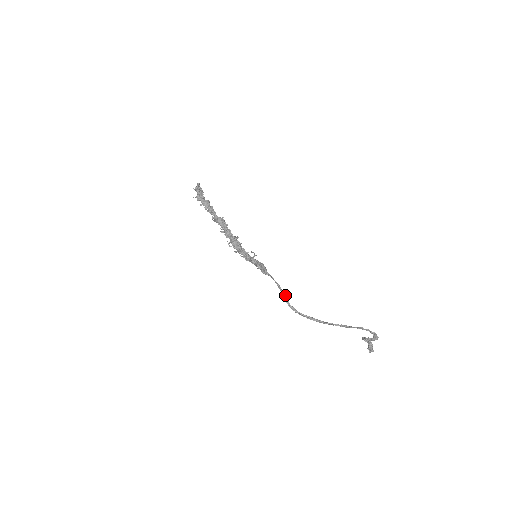
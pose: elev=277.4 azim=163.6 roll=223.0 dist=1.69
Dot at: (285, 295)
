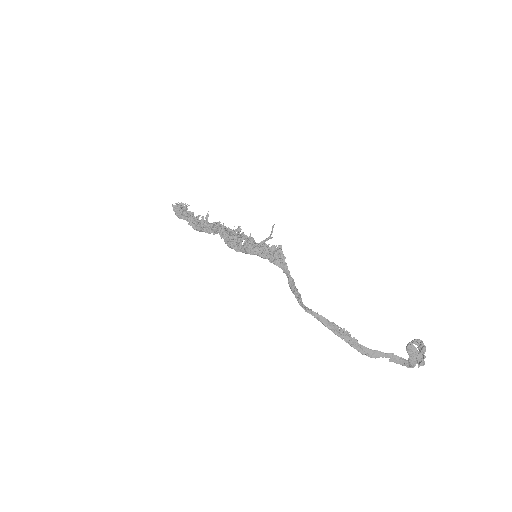
Dot at: occluded
